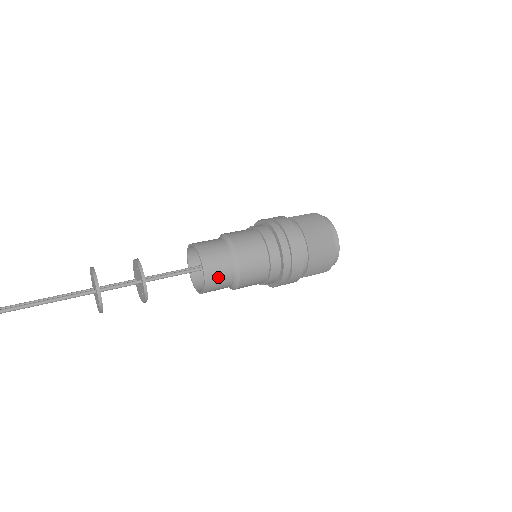
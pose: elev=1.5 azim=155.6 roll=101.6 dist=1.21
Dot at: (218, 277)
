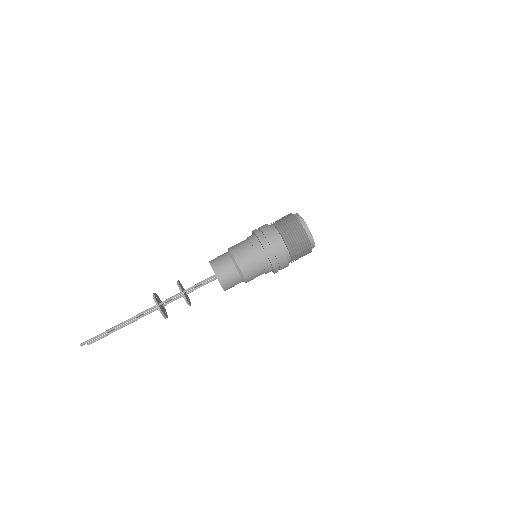
Dot at: (227, 277)
